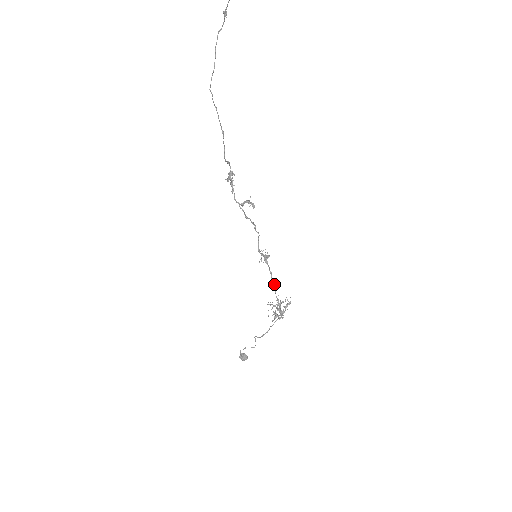
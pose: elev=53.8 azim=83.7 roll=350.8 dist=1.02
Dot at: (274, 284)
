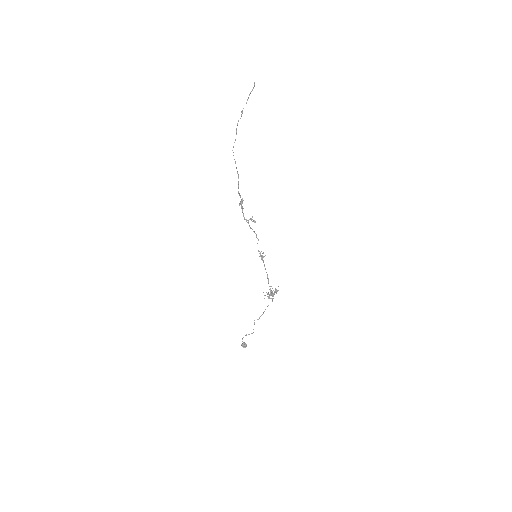
Dot at: occluded
